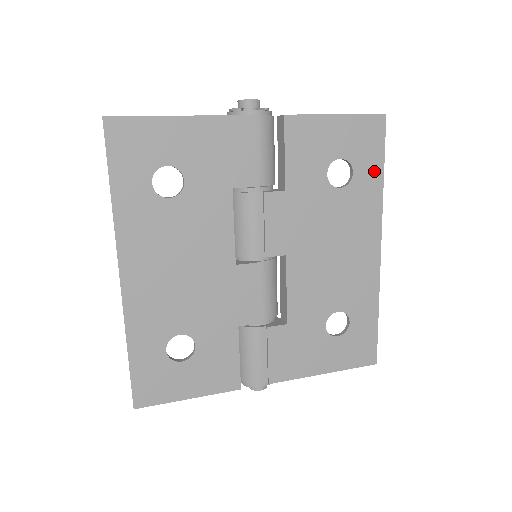
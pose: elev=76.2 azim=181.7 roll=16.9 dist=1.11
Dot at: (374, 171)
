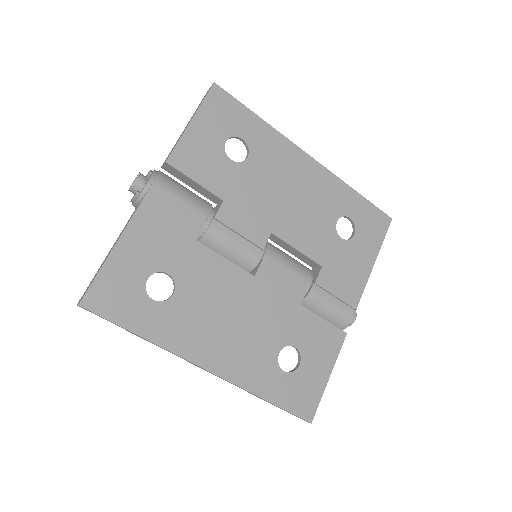
Dot at: (251, 122)
